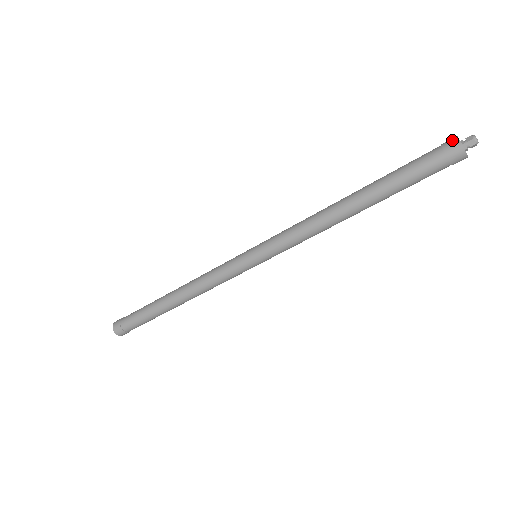
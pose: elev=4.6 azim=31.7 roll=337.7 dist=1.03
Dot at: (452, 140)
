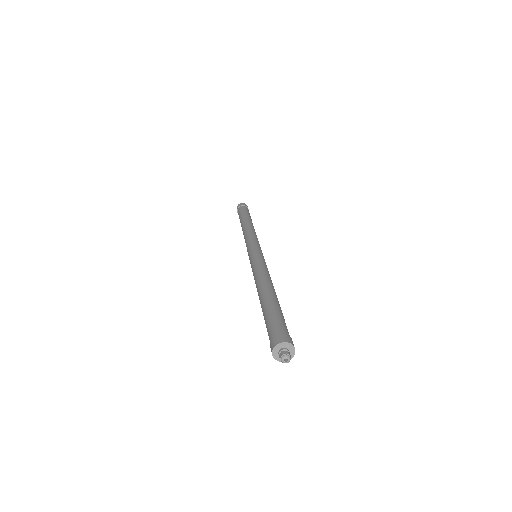
Dot at: (274, 343)
